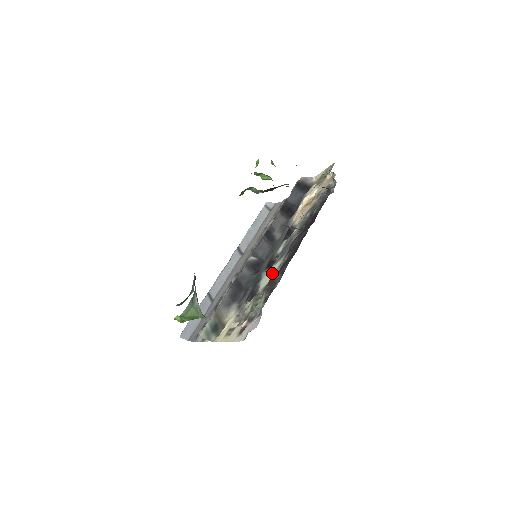
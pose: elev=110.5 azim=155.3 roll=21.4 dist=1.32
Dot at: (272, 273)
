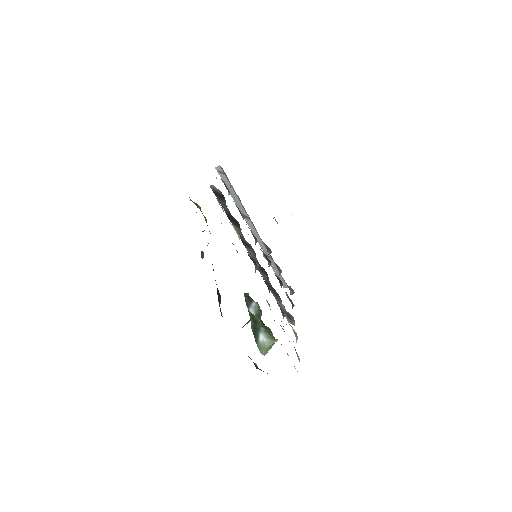
Dot at: occluded
